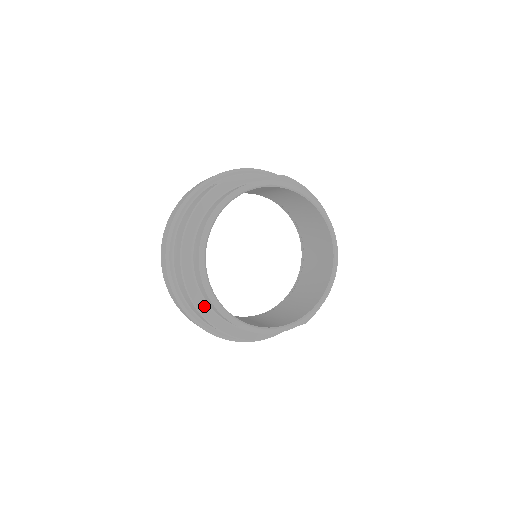
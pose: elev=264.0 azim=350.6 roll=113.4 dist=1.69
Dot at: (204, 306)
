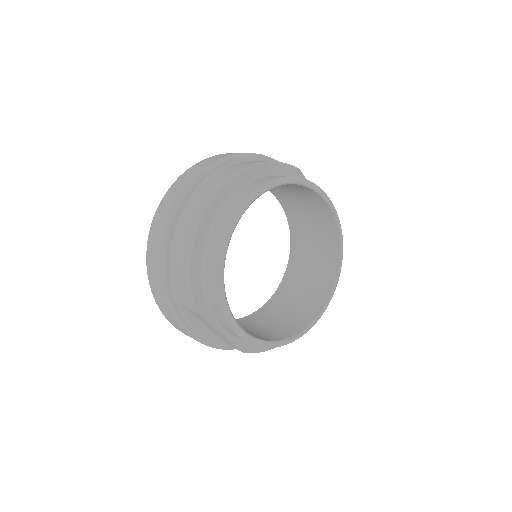
Dot at: (201, 241)
